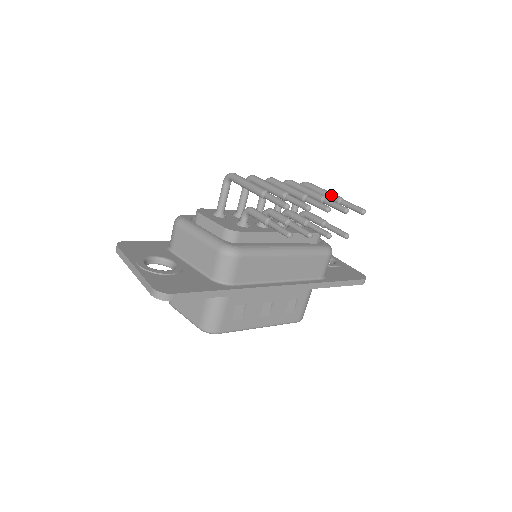
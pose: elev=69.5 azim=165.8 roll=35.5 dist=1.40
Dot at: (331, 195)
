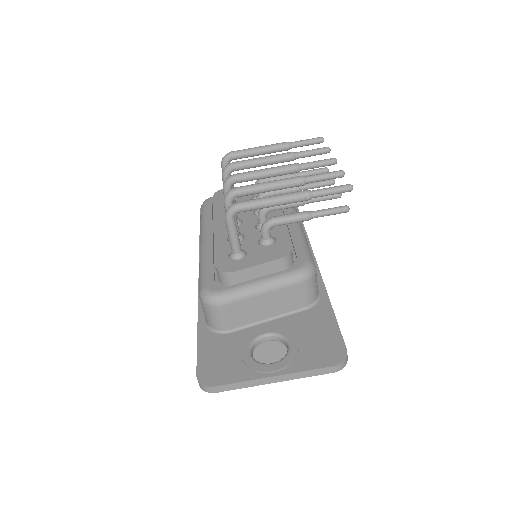
Dot at: (276, 147)
